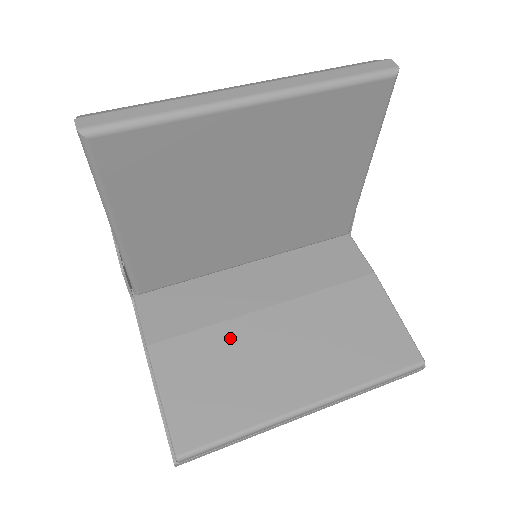
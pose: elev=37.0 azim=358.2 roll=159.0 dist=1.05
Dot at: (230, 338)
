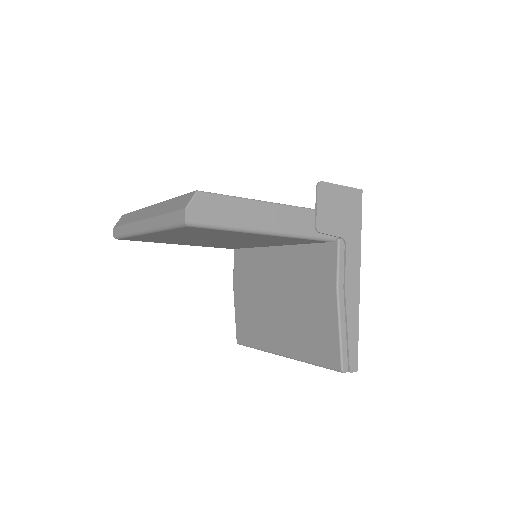
Dot at: (259, 295)
